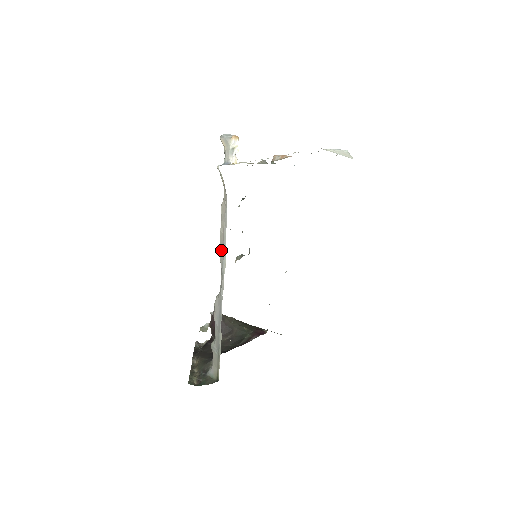
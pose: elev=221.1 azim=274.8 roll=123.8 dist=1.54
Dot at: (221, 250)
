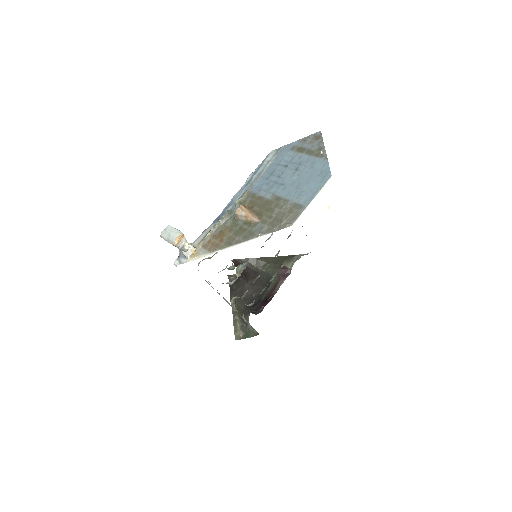
Dot at: occluded
